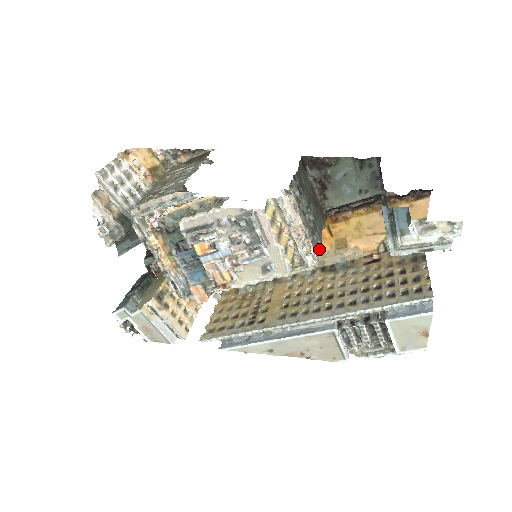
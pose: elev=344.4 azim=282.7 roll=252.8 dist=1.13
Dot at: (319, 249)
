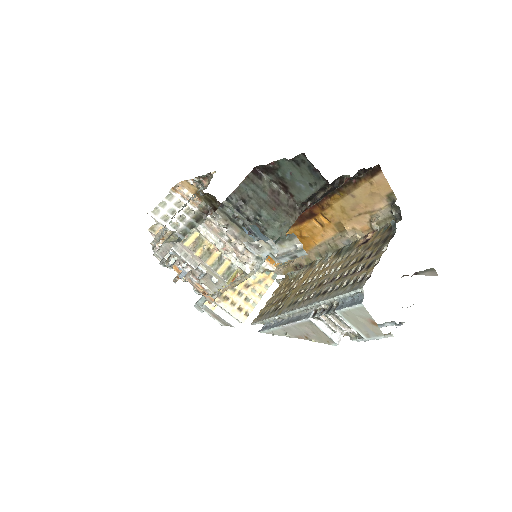
Dot at: occluded
